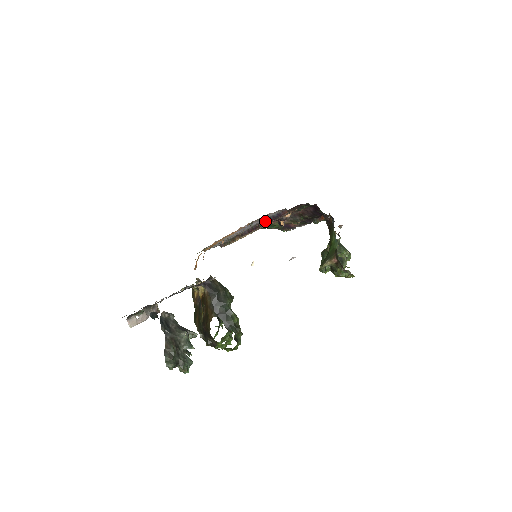
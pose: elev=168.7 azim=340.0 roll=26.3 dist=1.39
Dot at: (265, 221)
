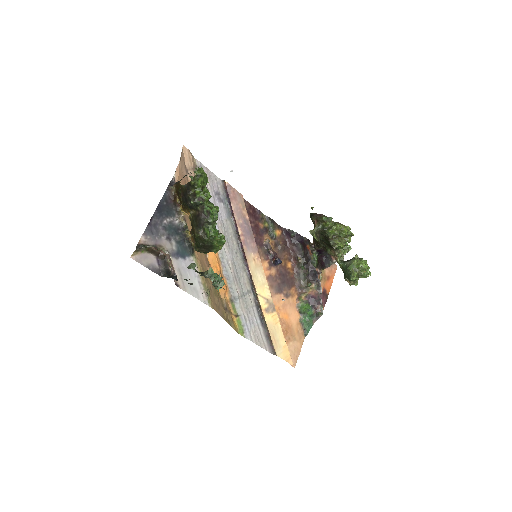
Dot at: (234, 220)
